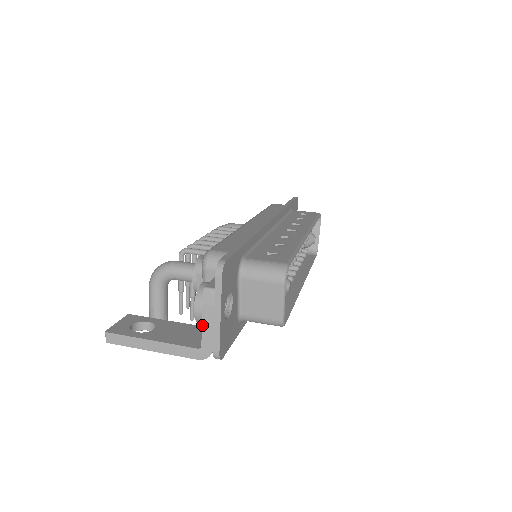
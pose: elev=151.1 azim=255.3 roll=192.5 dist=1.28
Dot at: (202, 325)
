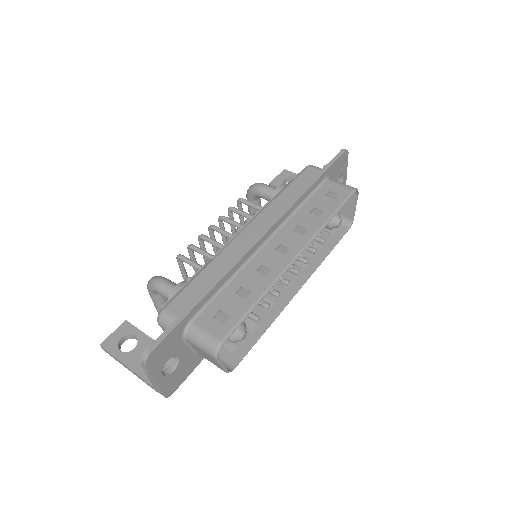
Dot at: (148, 378)
